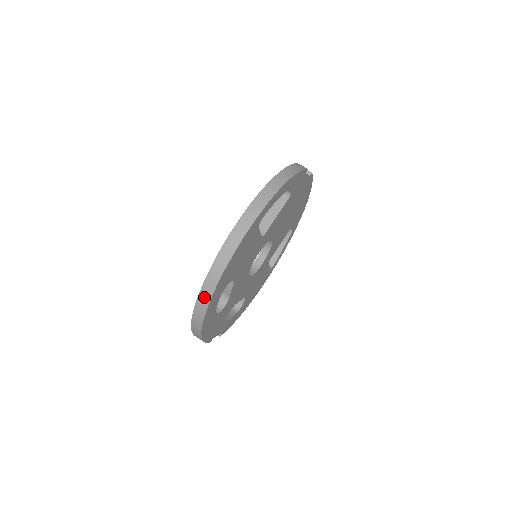
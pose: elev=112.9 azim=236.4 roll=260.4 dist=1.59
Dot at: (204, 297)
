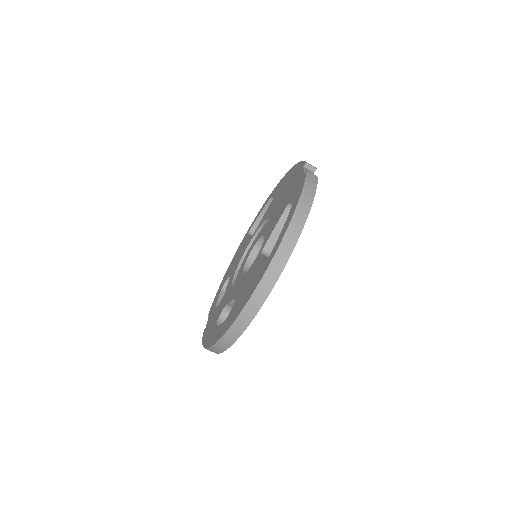
Dot at: (226, 341)
